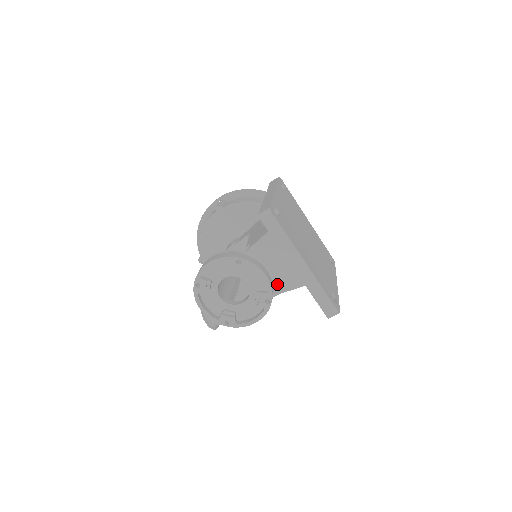
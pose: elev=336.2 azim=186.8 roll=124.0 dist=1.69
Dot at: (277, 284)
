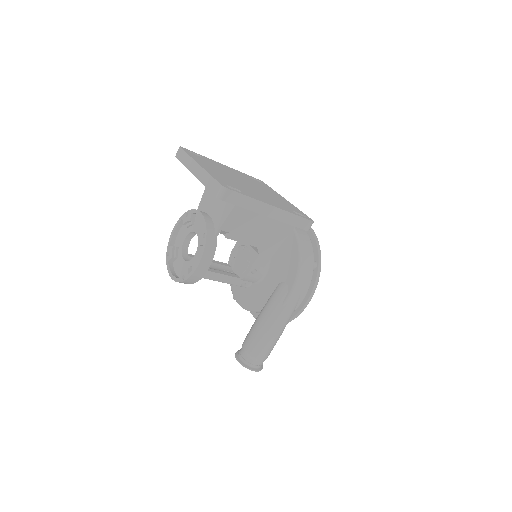
Dot at: (216, 222)
